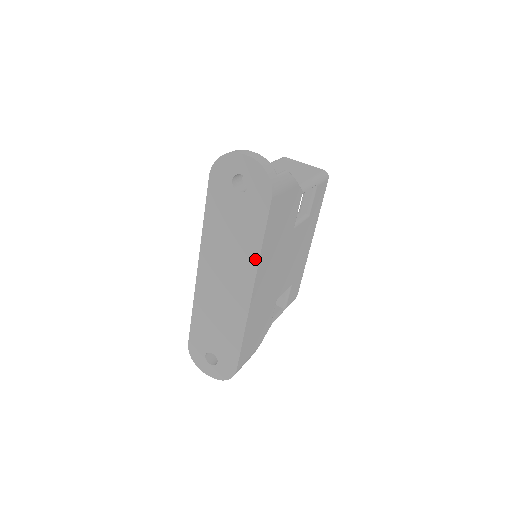
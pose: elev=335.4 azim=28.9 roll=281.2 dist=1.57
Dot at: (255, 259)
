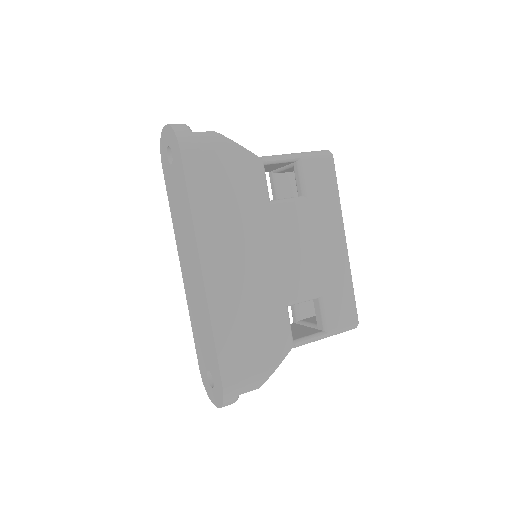
Dot at: (192, 226)
